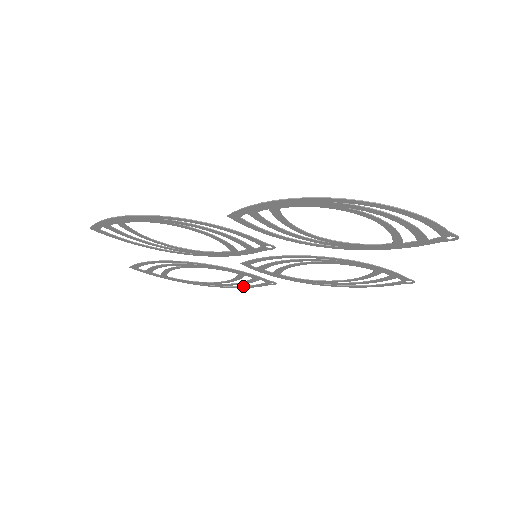
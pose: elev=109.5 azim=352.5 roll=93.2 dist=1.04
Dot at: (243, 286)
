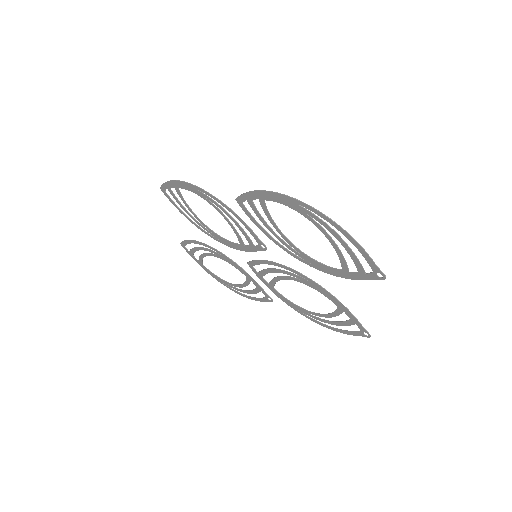
Dot at: (251, 297)
